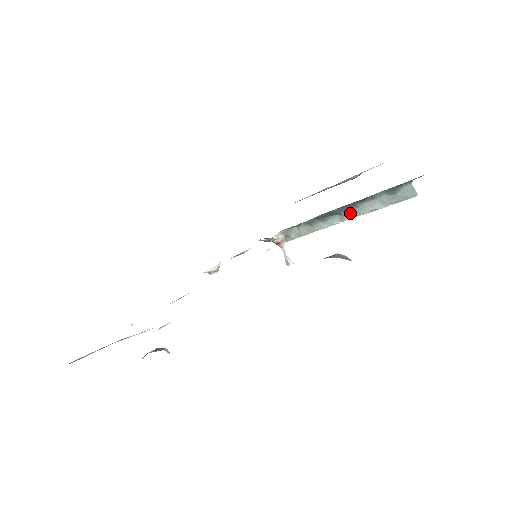
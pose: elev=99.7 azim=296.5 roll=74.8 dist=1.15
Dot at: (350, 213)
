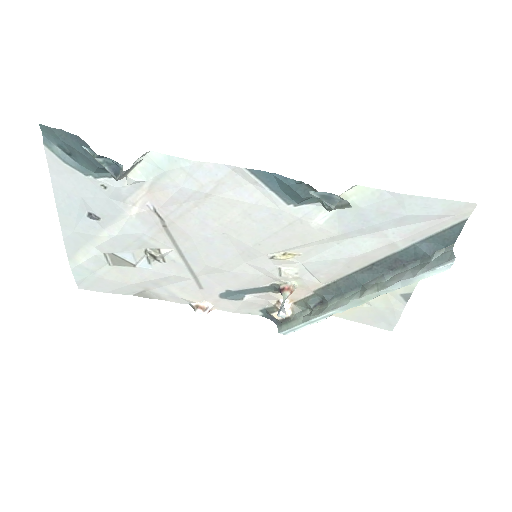
Dot at: (374, 287)
